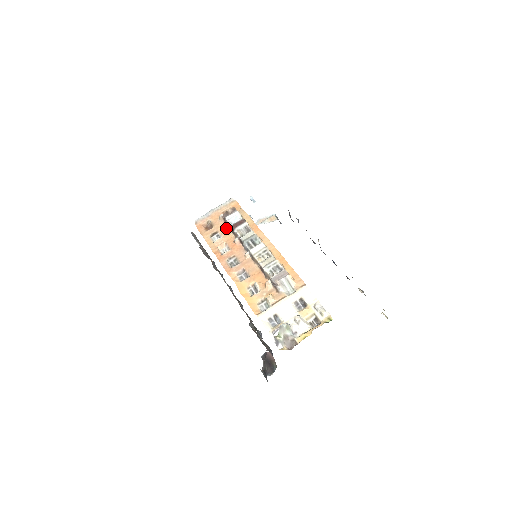
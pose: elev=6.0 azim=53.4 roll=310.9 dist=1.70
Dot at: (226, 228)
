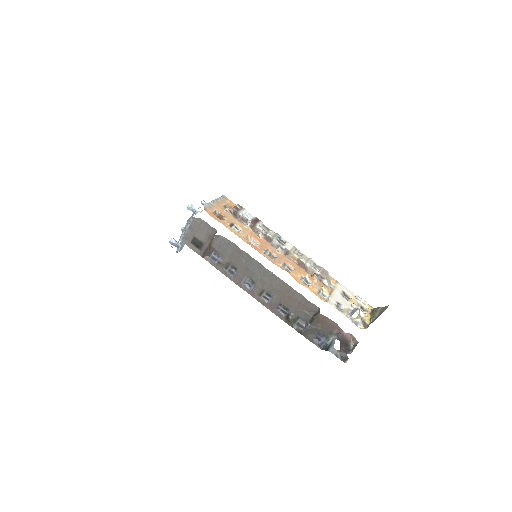
Dot at: (240, 222)
